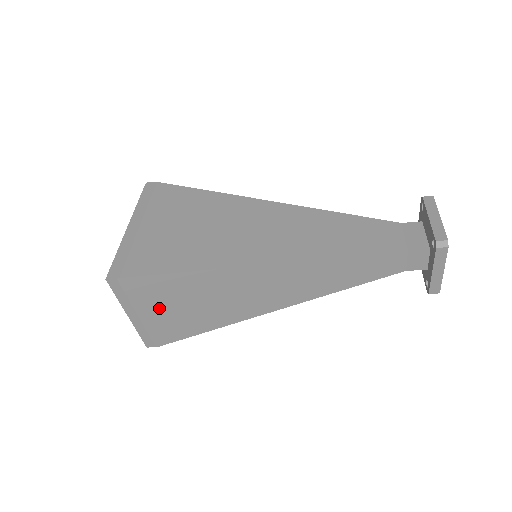
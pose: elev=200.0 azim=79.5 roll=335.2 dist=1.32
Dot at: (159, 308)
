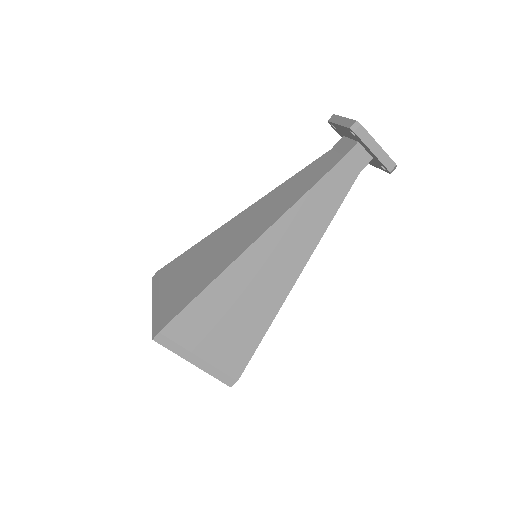
Dot at: (210, 339)
